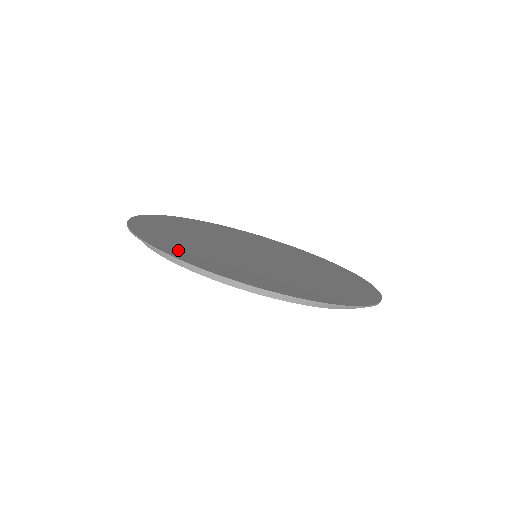
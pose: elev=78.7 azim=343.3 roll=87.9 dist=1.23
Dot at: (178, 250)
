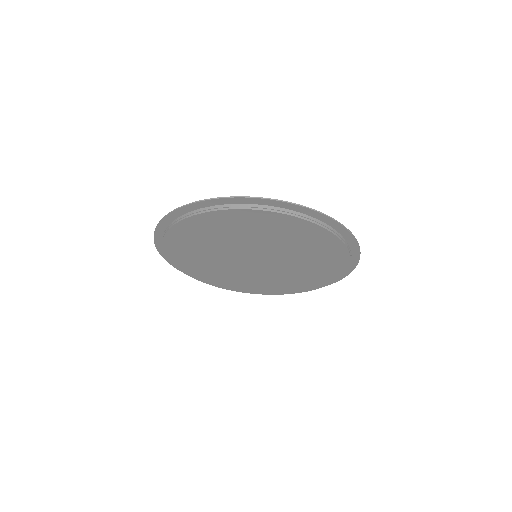
Dot at: occluded
